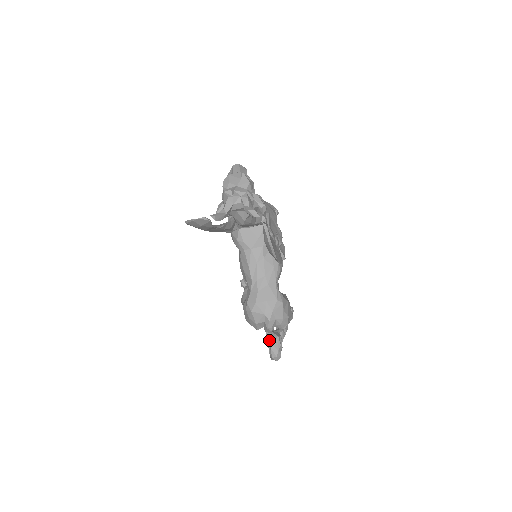
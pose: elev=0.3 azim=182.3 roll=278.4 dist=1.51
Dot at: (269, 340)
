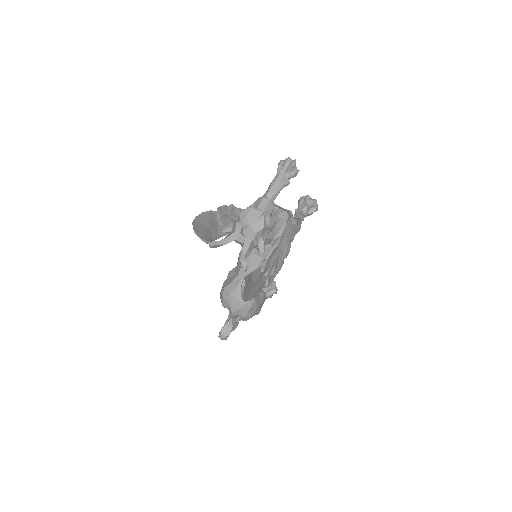
Dot at: (224, 324)
